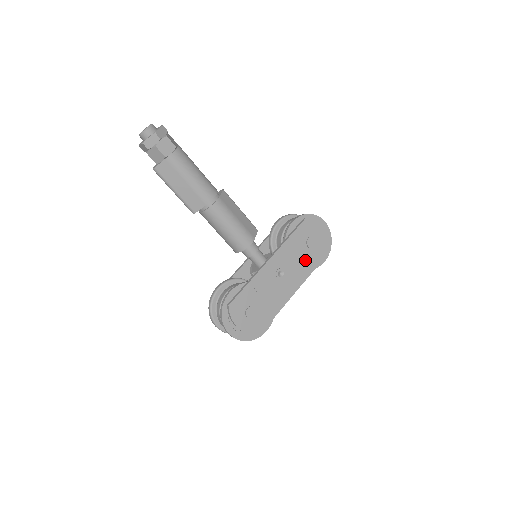
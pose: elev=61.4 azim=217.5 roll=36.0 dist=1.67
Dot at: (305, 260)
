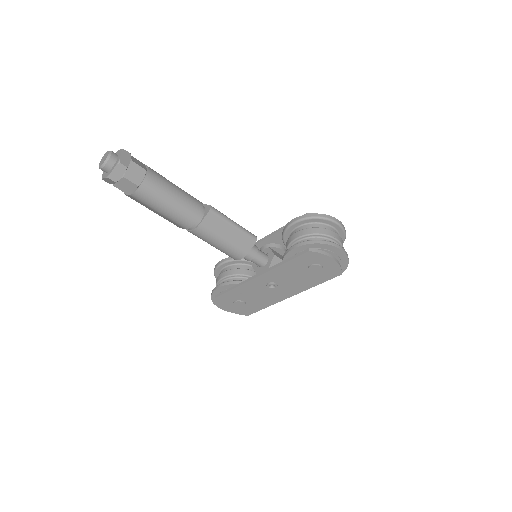
Dot at: (305, 279)
